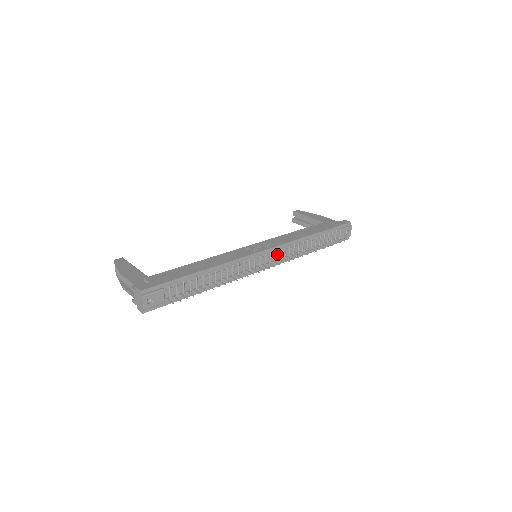
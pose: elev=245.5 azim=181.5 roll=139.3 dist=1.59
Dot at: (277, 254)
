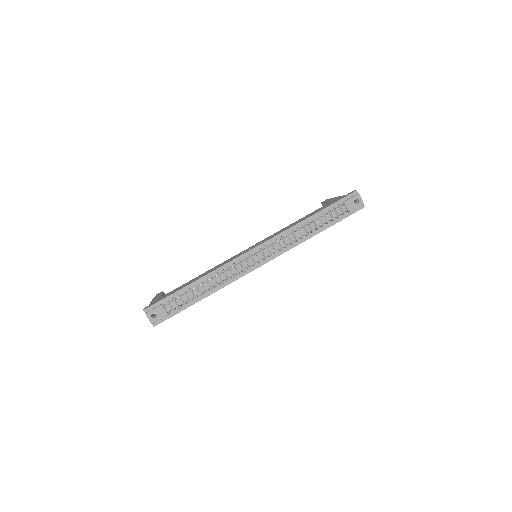
Dot at: (271, 248)
